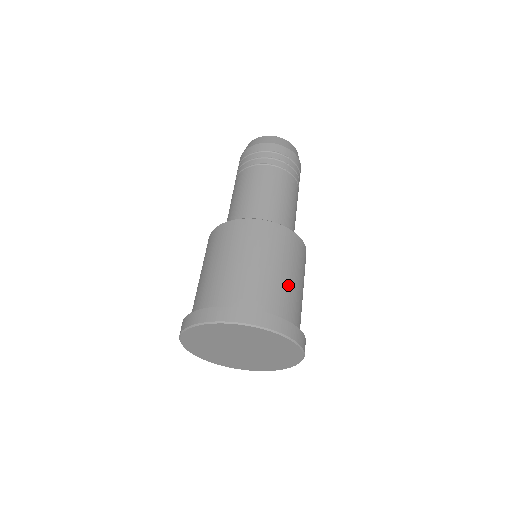
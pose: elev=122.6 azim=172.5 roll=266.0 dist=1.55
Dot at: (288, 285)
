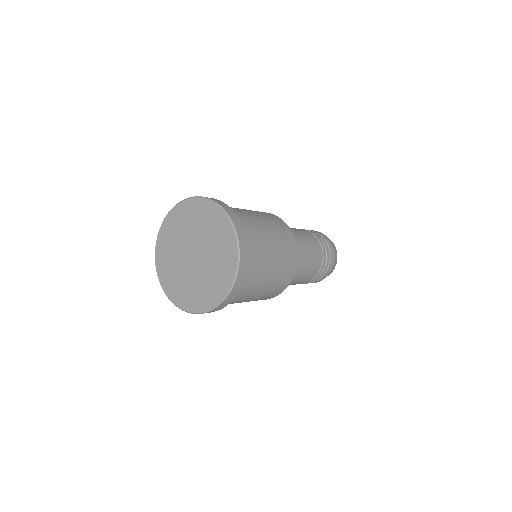
Dot at: (258, 224)
